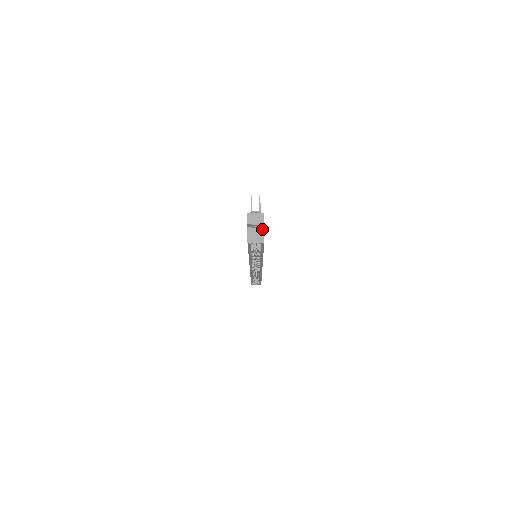
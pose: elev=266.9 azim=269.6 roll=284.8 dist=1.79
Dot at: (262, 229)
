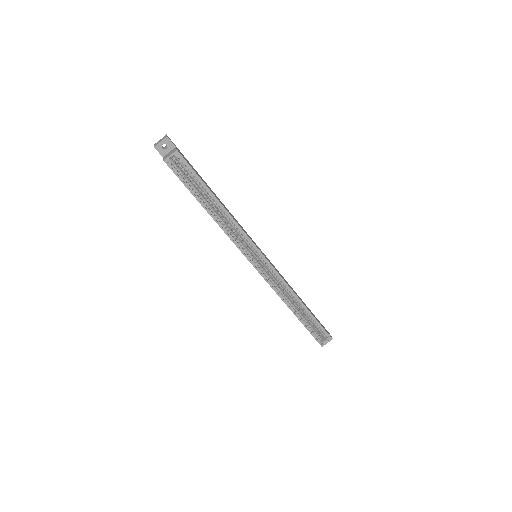
Dot at: (174, 148)
